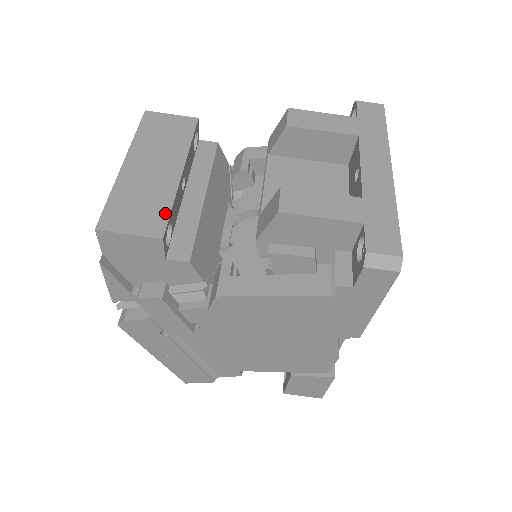
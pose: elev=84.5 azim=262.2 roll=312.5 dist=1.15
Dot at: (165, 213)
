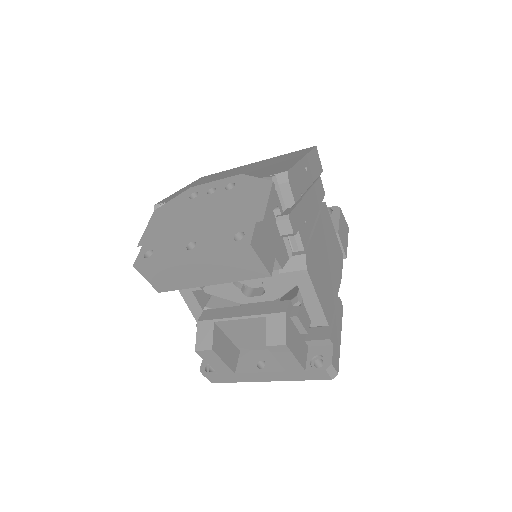
Dot at: (174, 288)
